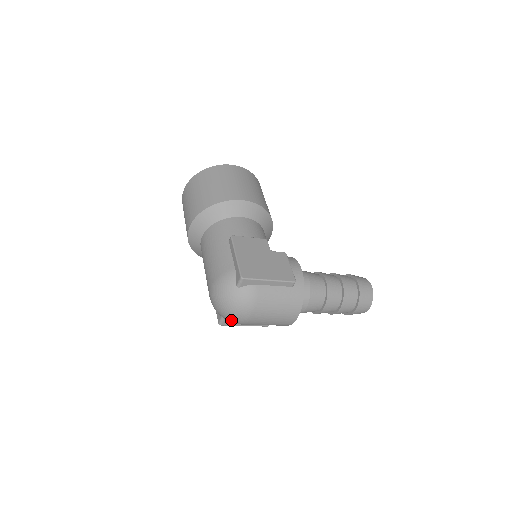
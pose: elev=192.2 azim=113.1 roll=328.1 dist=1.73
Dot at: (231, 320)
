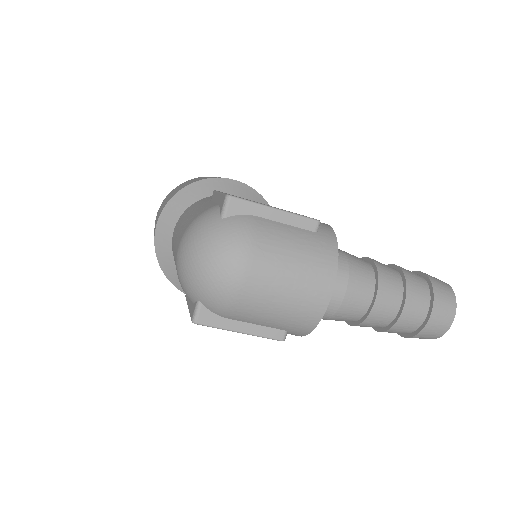
Dot at: (212, 291)
